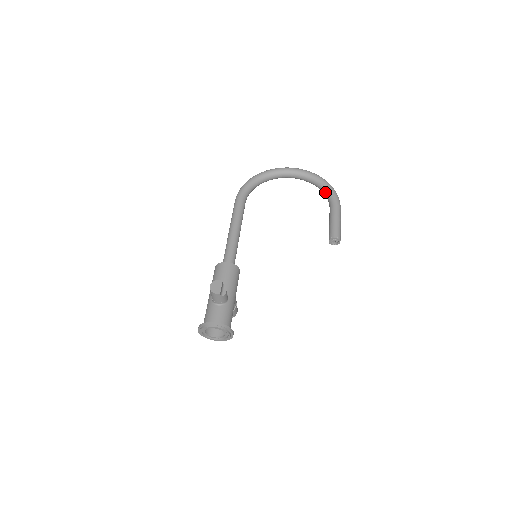
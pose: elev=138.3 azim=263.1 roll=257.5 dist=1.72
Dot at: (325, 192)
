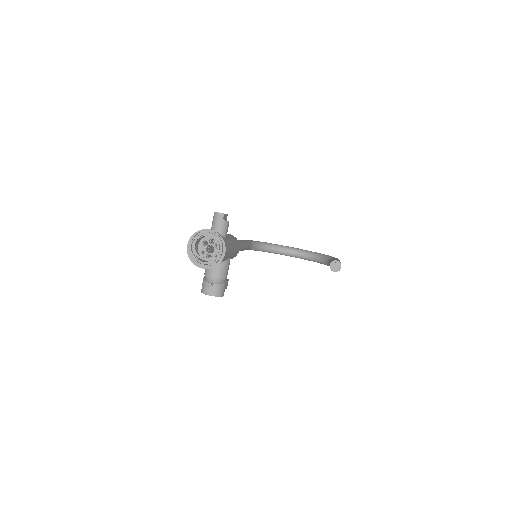
Dot at: (326, 258)
